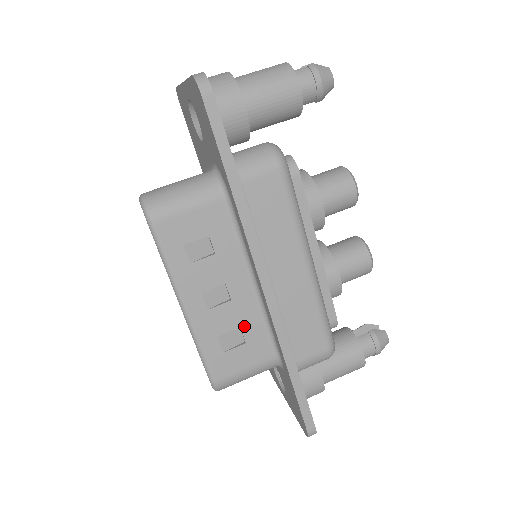
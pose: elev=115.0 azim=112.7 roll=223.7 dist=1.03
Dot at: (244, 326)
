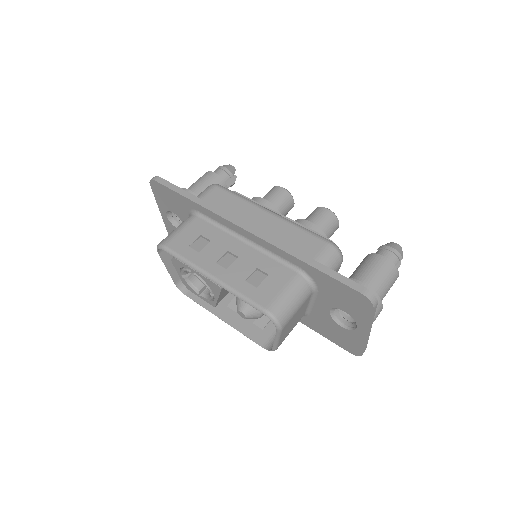
Dot at: (259, 266)
